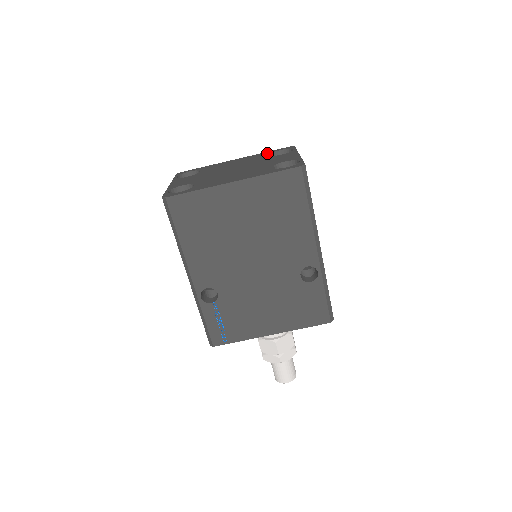
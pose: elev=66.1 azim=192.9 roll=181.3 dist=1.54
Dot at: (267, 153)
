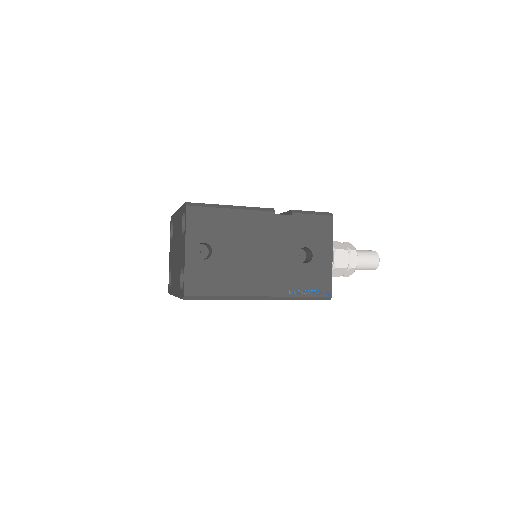
Dot at: (181, 214)
